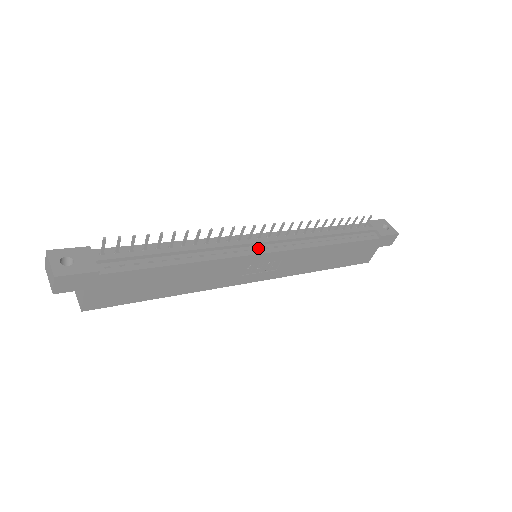
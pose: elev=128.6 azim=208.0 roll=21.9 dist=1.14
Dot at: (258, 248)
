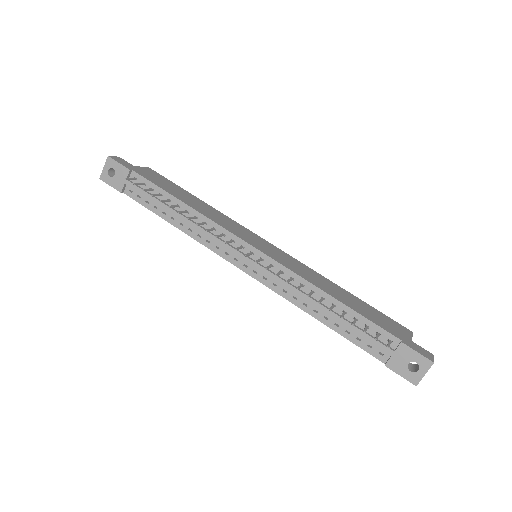
Dot at: (239, 260)
